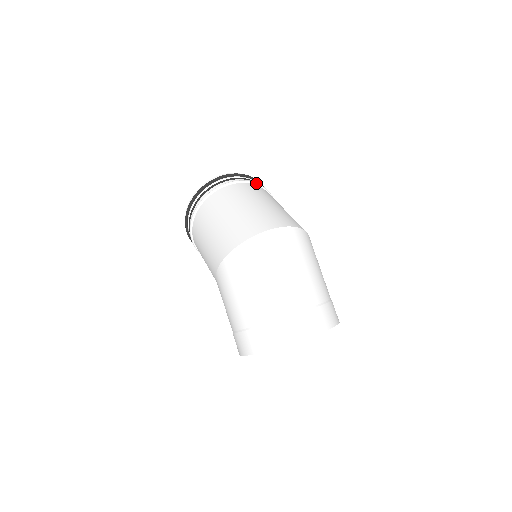
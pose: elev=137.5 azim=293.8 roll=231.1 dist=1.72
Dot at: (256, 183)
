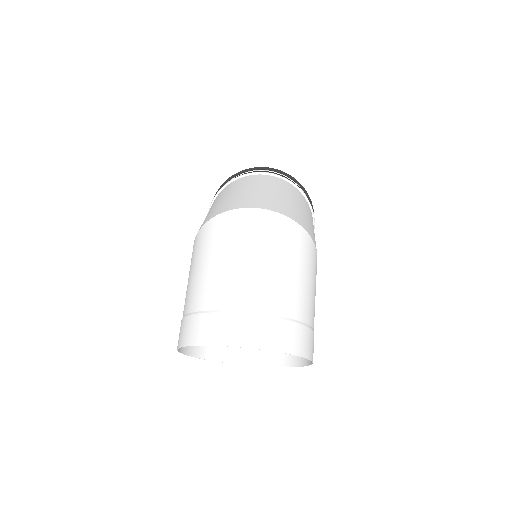
Dot at: (293, 183)
